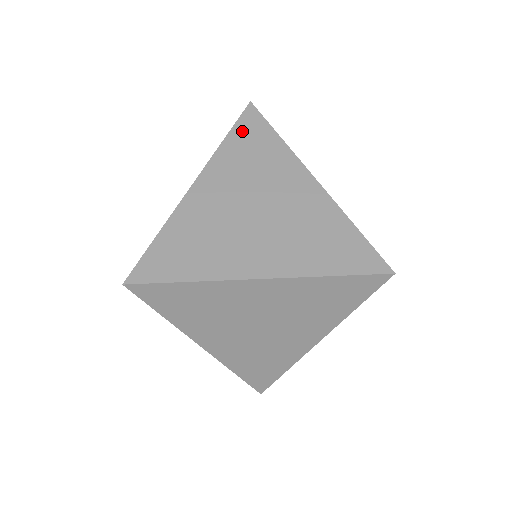
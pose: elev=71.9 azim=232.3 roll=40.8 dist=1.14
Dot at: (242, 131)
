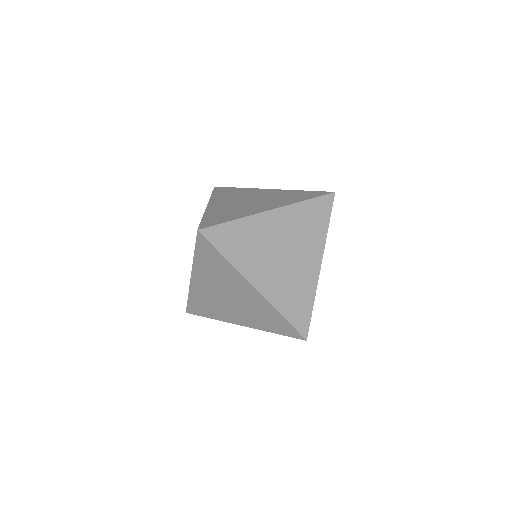
Dot at: (219, 191)
